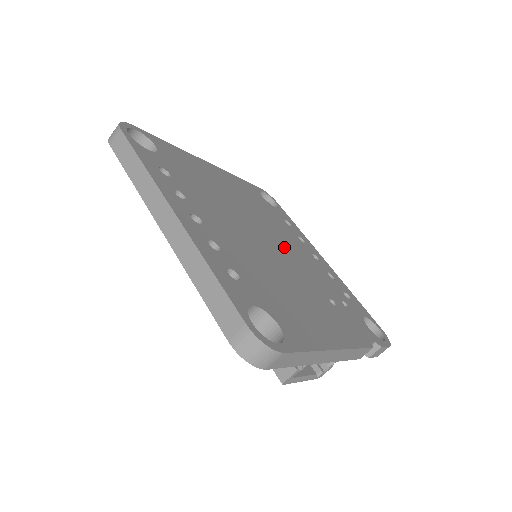
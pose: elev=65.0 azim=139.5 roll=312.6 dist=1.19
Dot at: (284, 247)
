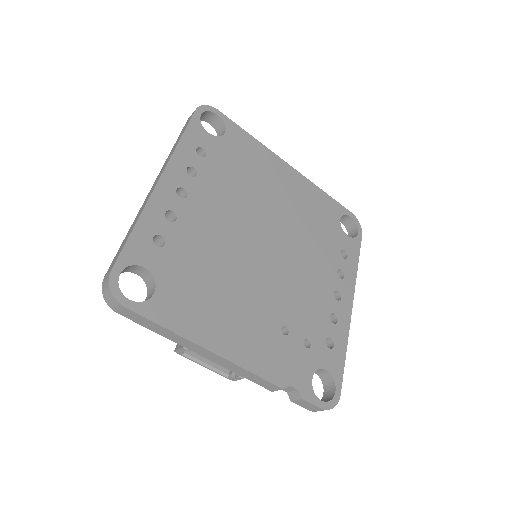
Dot at: (289, 263)
